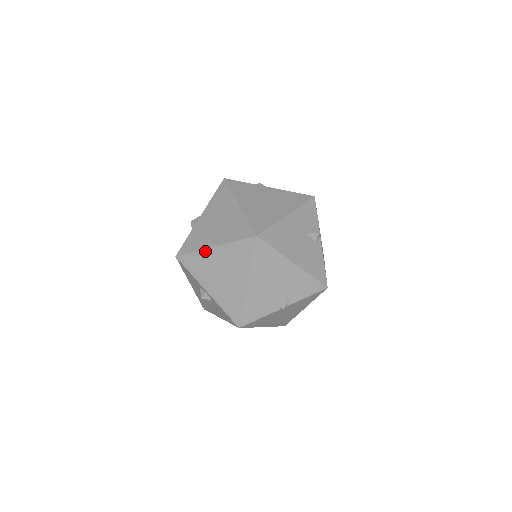
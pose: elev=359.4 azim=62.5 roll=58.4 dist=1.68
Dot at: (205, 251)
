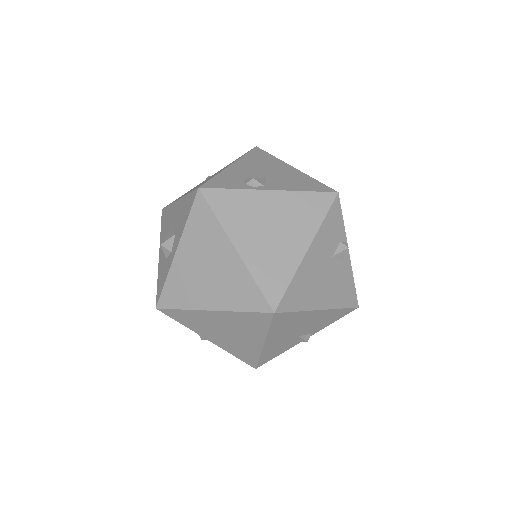
Dot at: (198, 312)
